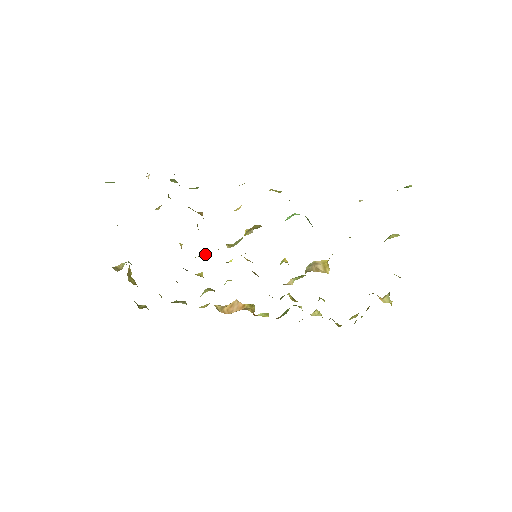
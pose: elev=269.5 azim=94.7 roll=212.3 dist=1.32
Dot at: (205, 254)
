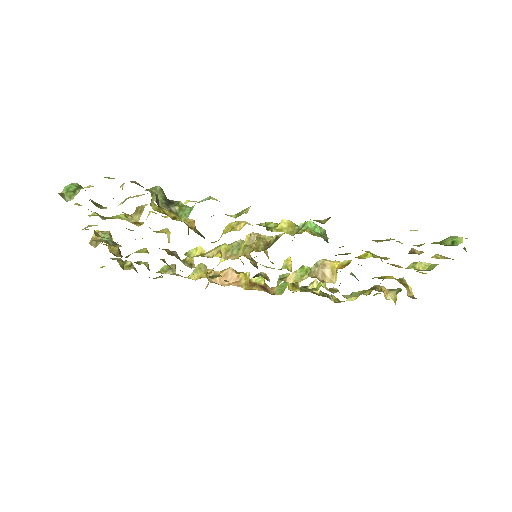
Dot at: (197, 249)
